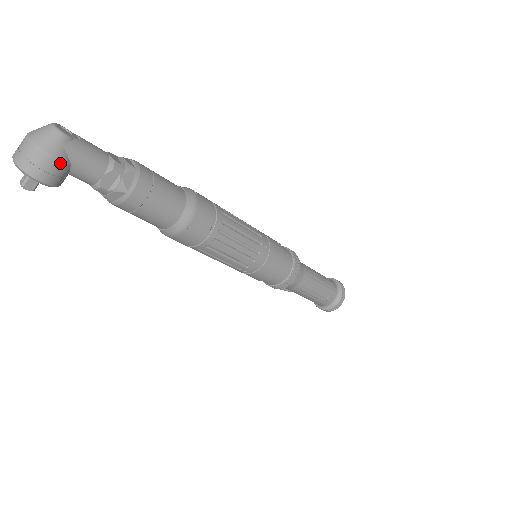
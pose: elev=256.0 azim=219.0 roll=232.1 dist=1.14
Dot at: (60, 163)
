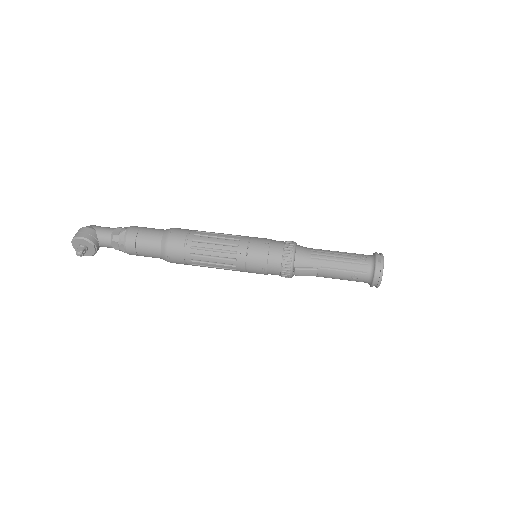
Dot at: (89, 229)
